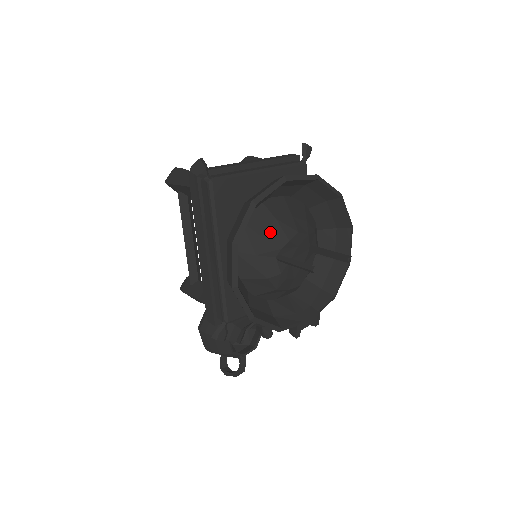
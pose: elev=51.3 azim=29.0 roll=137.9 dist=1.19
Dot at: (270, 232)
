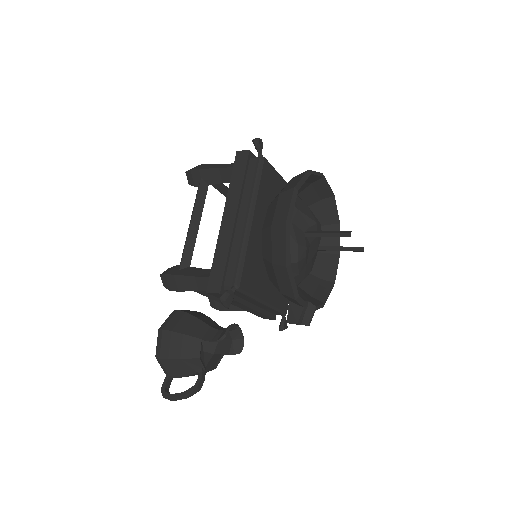
Dot at: (304, 210)
